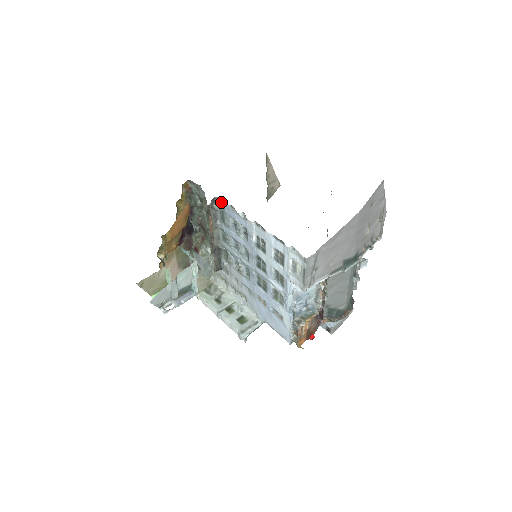
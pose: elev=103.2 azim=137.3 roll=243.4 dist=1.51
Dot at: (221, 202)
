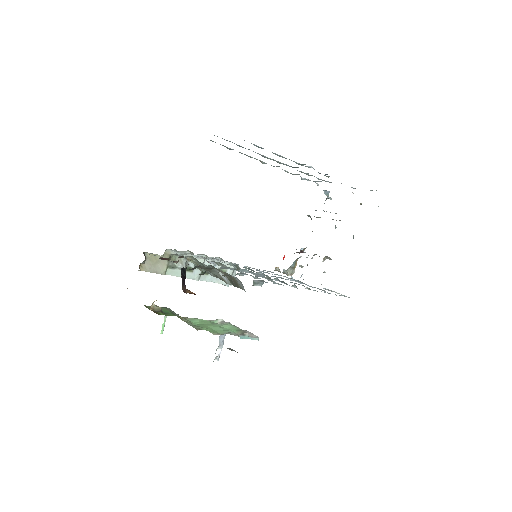
Dot at: (263, 281)
